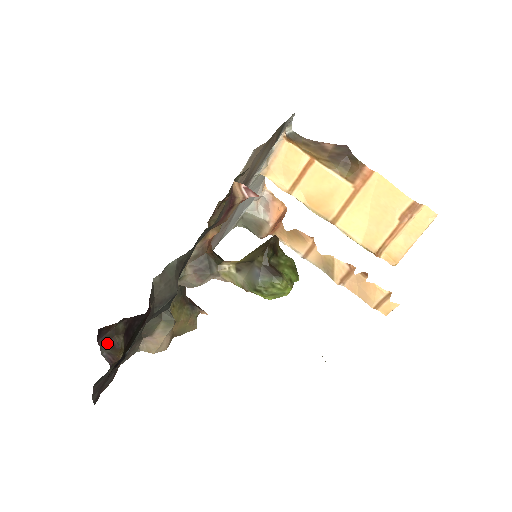
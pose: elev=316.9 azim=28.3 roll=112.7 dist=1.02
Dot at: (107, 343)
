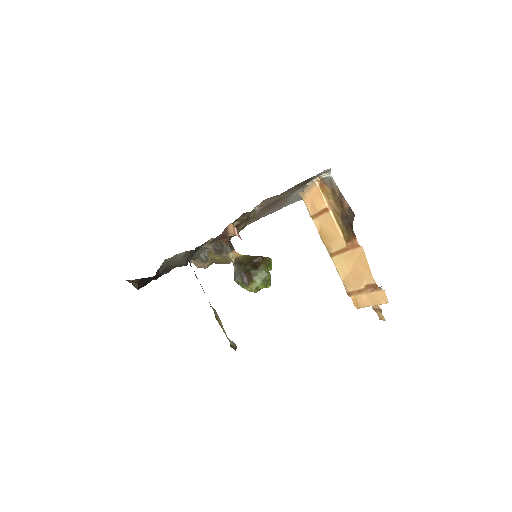
Dot at: (131, 282)
